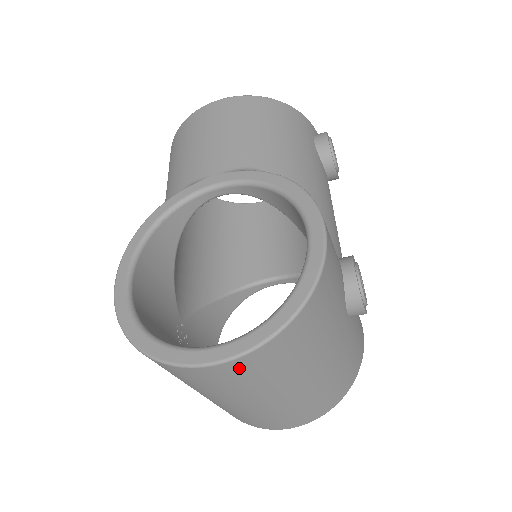
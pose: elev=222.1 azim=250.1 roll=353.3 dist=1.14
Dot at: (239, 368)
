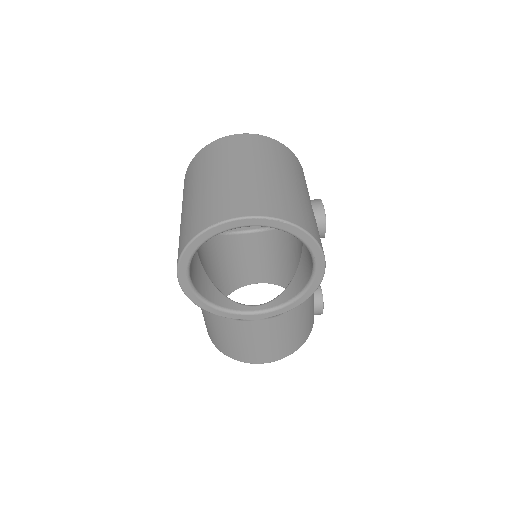
Dot at: (249, 139)
